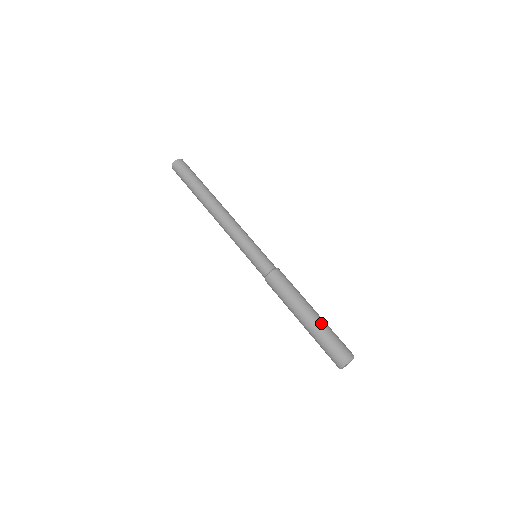
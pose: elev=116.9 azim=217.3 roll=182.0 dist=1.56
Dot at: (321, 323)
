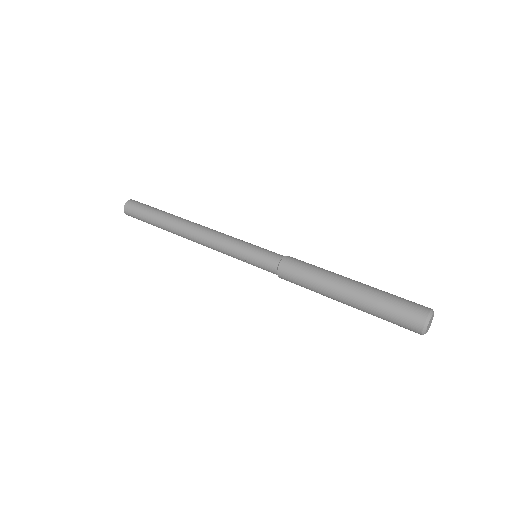
Dot at: occluded
